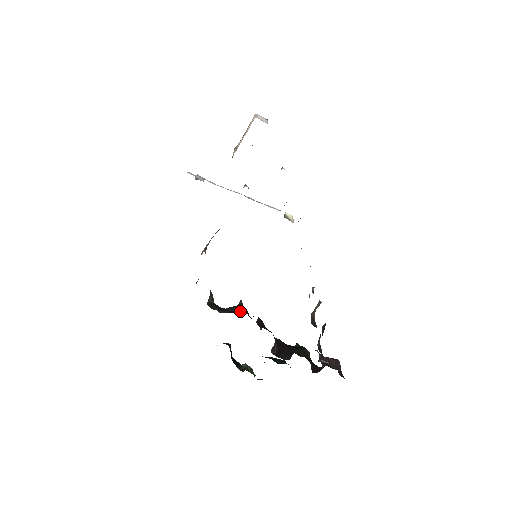
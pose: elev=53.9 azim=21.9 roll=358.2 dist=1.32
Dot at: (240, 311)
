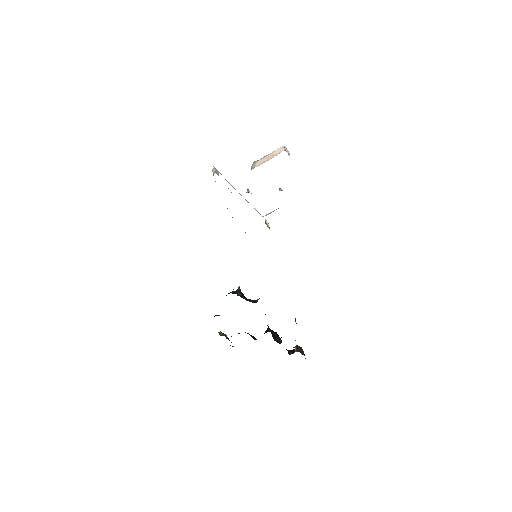
Dot at: occluded
